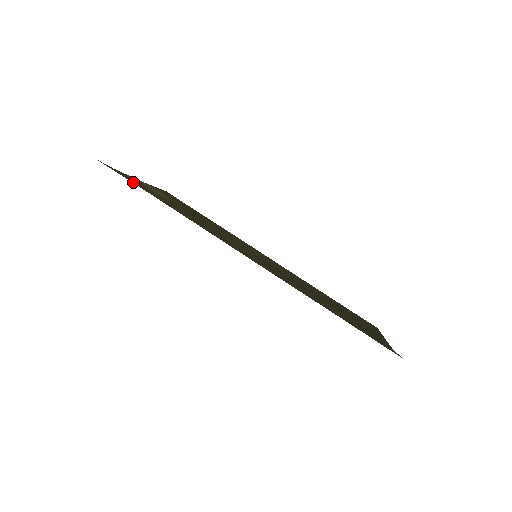
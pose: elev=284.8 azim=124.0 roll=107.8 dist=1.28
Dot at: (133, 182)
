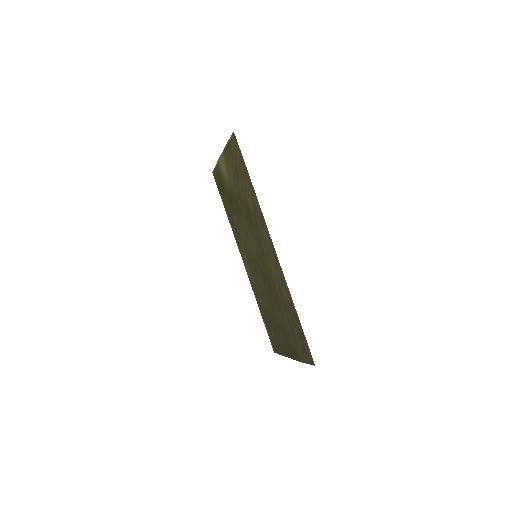
Dot at: (240, 161)
